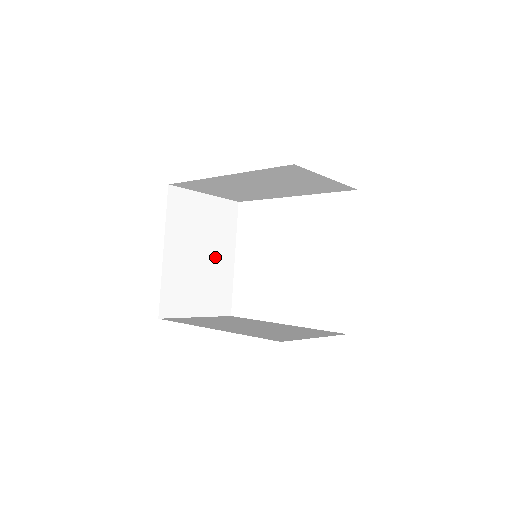
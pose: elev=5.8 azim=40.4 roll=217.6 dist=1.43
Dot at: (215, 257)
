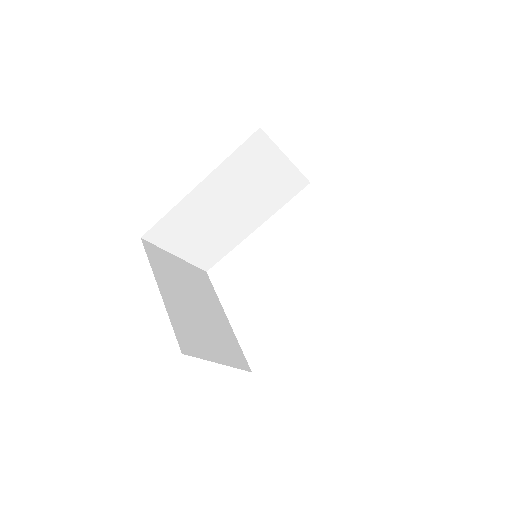
Dot at: (209, 311)
